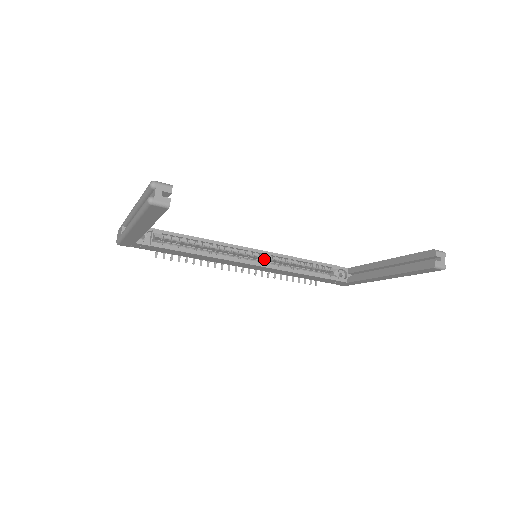
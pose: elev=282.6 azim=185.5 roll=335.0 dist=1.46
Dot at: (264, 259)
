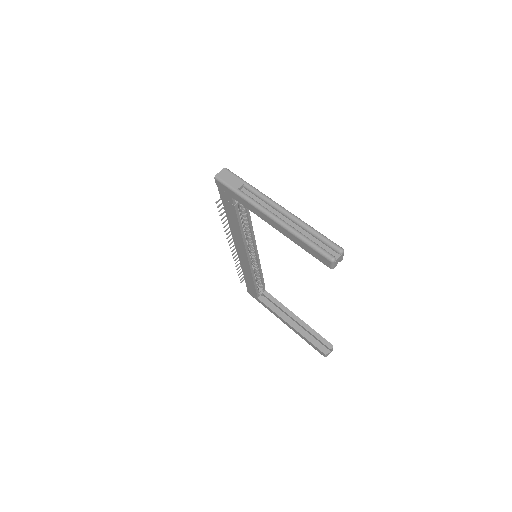
Dot at: occluded
